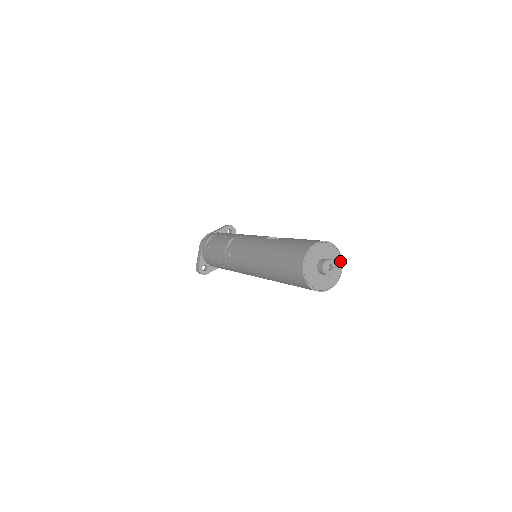
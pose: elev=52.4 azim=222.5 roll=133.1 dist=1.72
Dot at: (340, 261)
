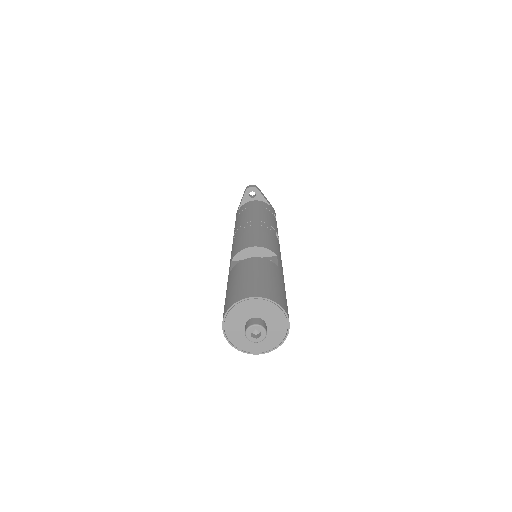
Dot at: (272, 305)
